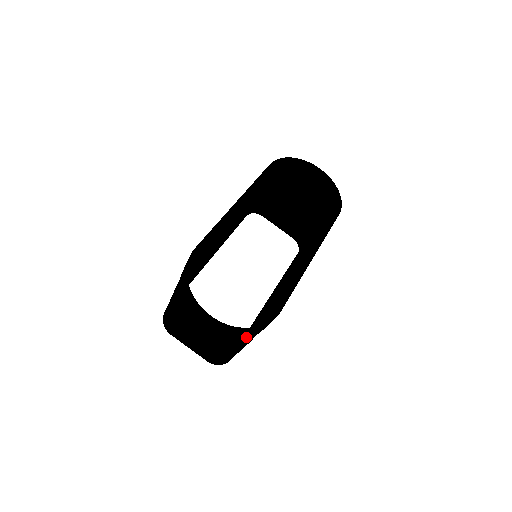
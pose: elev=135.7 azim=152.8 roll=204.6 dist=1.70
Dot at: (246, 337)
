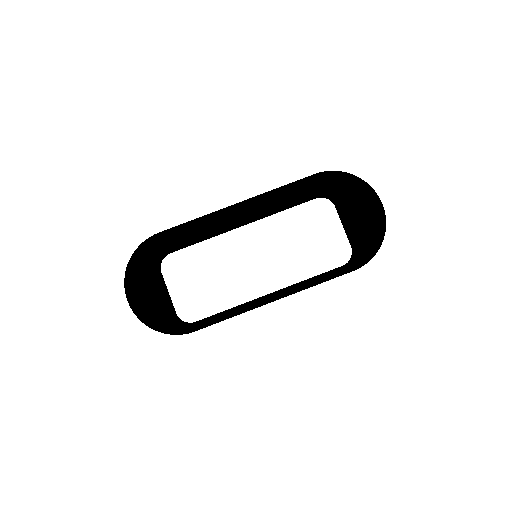
Dot at: occluded
